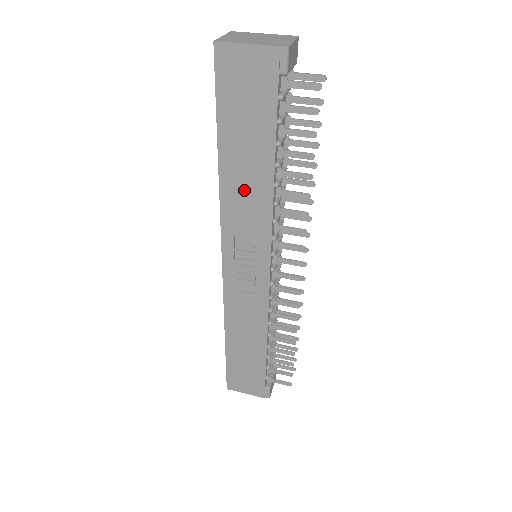
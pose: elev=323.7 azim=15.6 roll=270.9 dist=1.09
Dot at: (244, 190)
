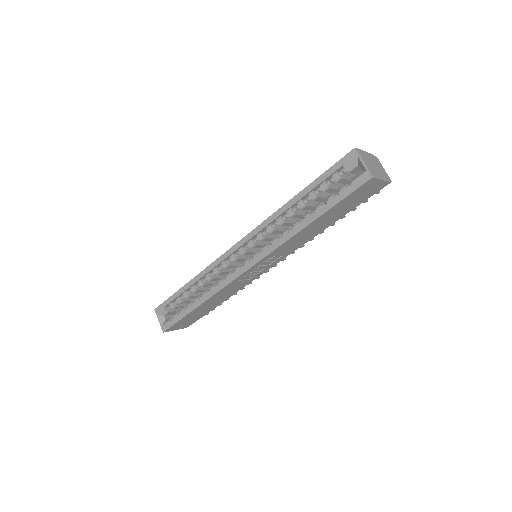
Dot at: (304, 236)
